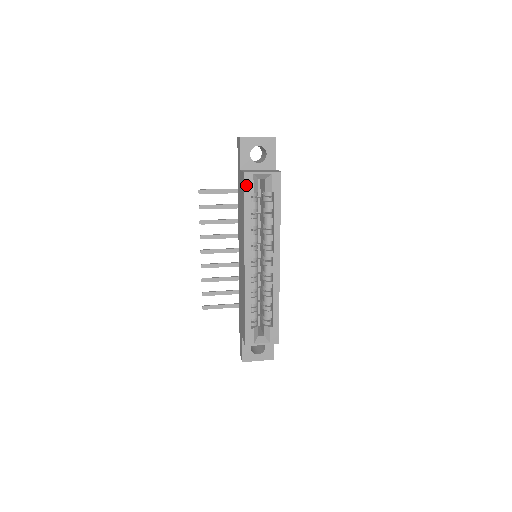
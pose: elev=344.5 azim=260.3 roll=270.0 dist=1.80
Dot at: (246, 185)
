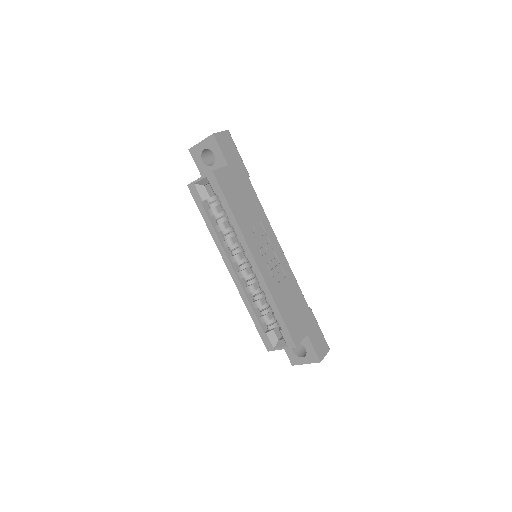
Dot at: (194, 196)
